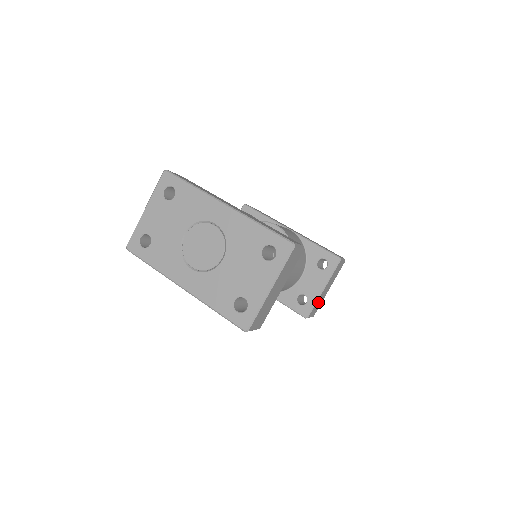
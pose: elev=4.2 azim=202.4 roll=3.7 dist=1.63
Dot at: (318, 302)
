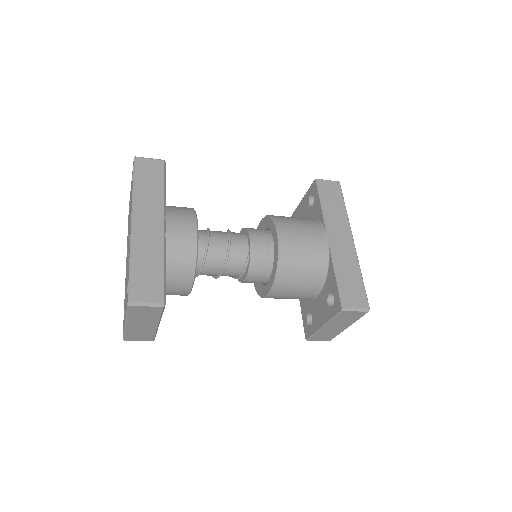
Dot at: (324, 333)
